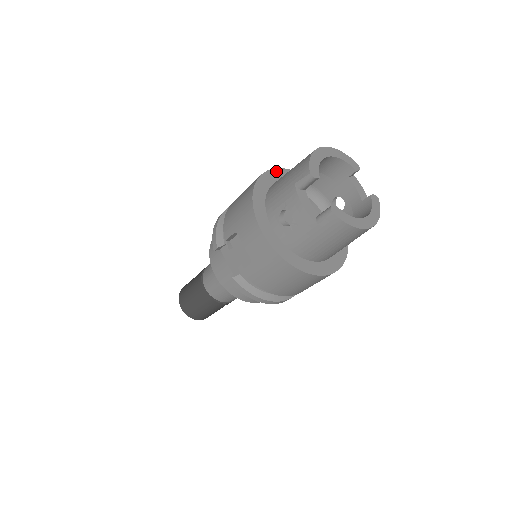
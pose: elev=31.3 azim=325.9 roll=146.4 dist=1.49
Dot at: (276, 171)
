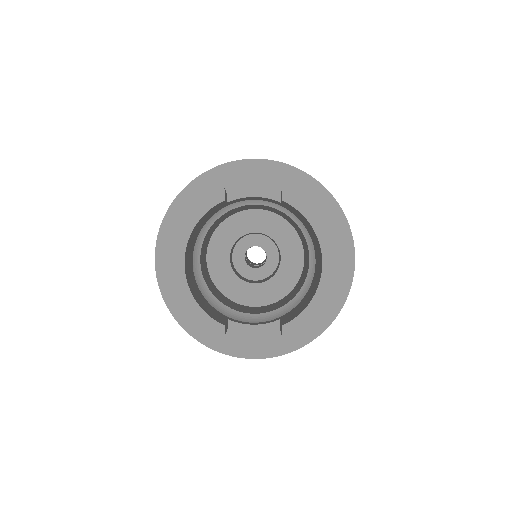
Dot at: (160, 260)
